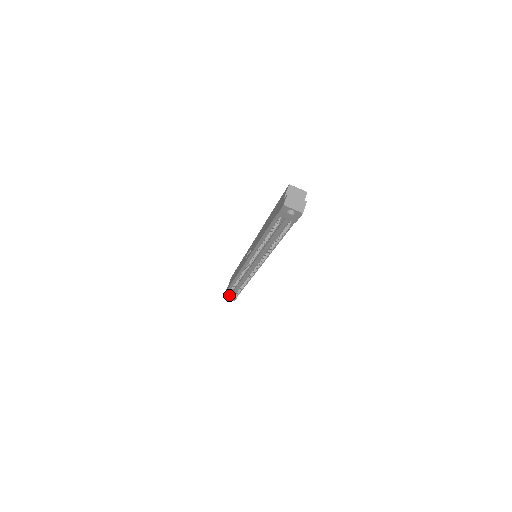
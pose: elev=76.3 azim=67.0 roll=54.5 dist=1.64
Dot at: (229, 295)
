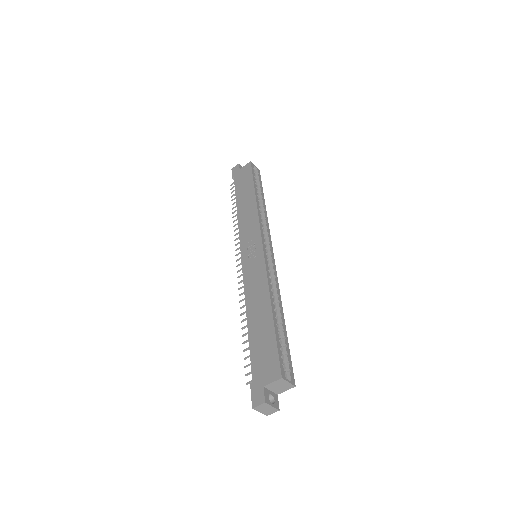
Dot at: occluded
